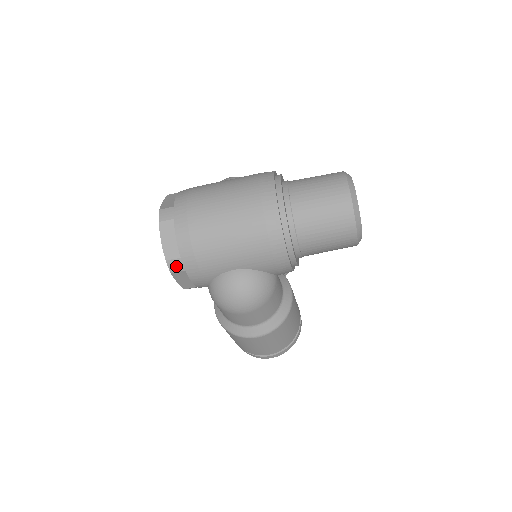
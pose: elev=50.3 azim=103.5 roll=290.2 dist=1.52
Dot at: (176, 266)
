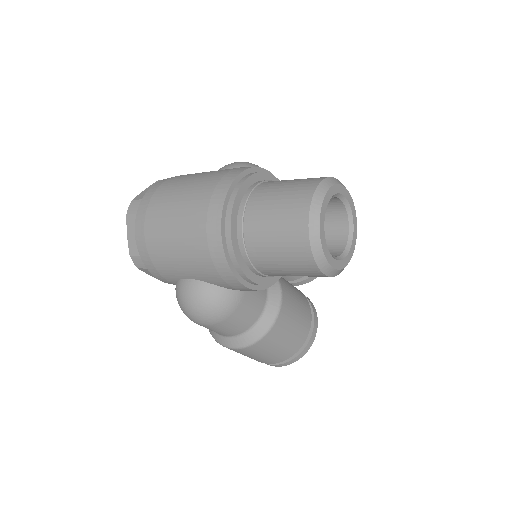
Dot at: (139, 263)
